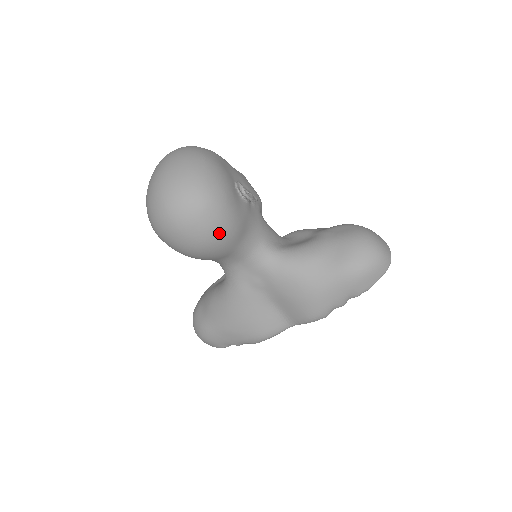
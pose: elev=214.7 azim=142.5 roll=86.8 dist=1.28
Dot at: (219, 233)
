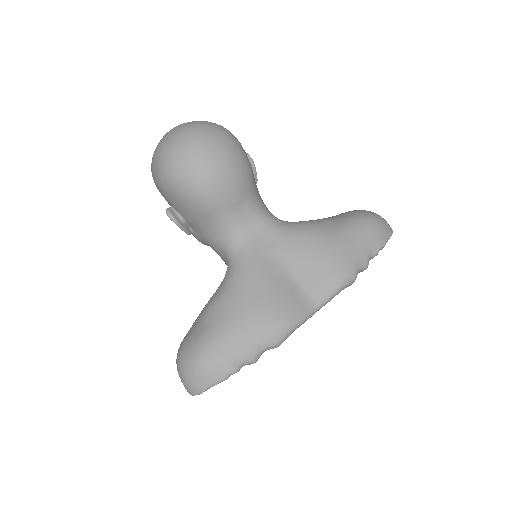
Dot at: (238, 158)
